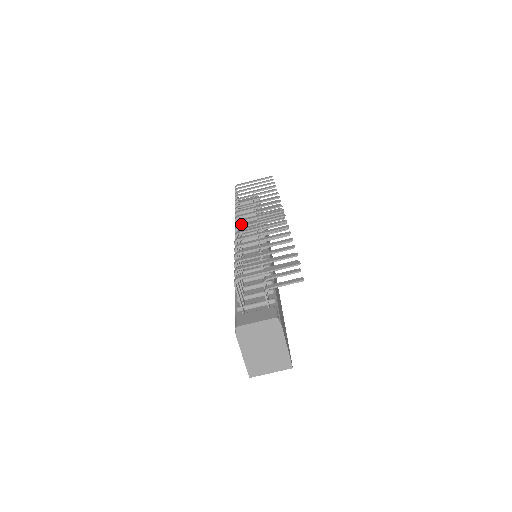
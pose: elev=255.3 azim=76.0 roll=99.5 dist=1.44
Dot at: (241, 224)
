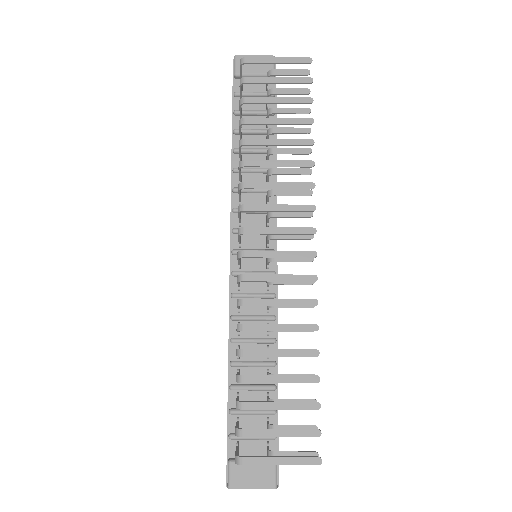
Dot at: occluded
